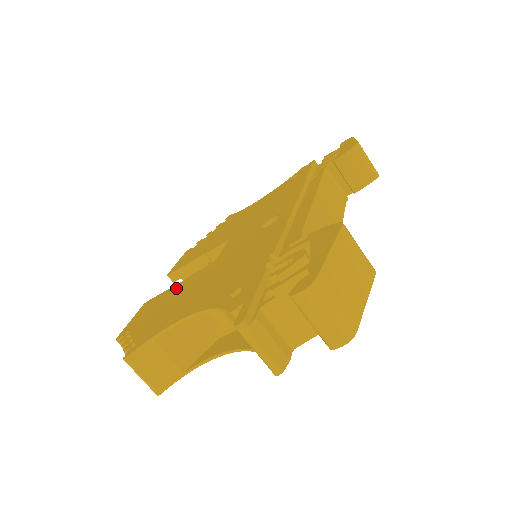
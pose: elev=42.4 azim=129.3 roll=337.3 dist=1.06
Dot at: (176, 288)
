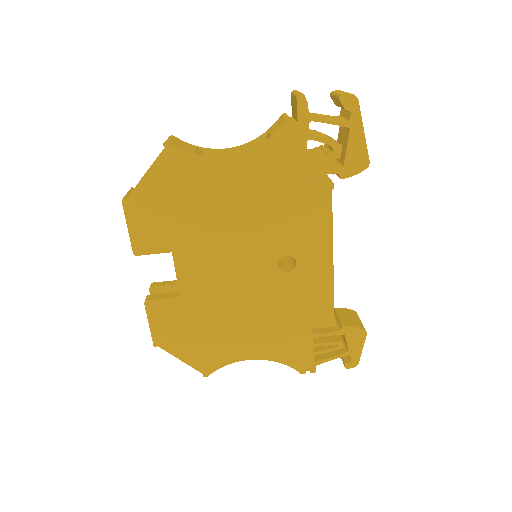
Dot at: occluded
